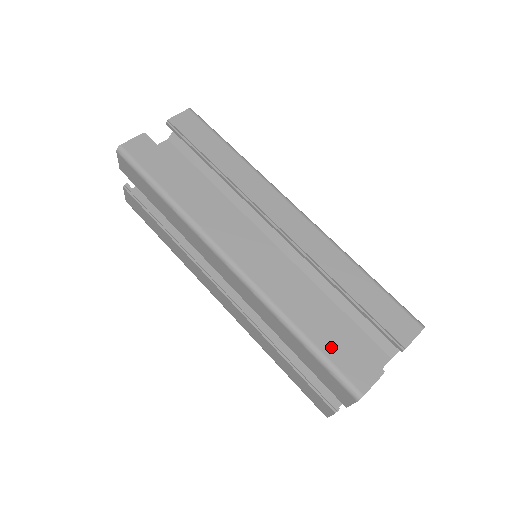
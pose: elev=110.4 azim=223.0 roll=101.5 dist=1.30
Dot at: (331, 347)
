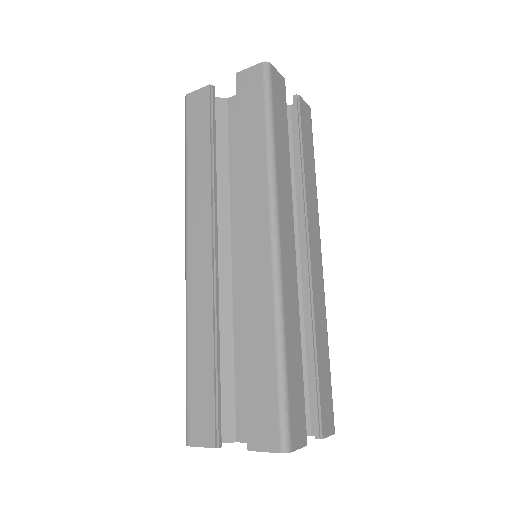
Dot at: (196, 389)
